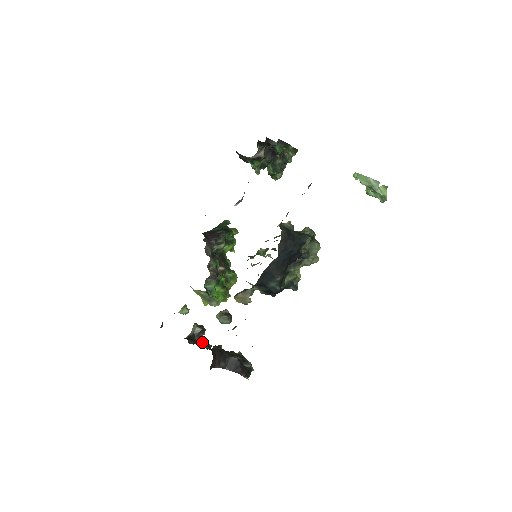
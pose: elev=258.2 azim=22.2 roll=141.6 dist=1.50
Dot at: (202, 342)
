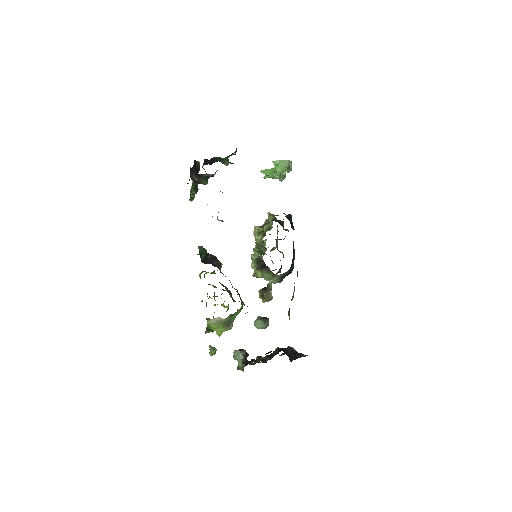
Dot at: (258, 357)
